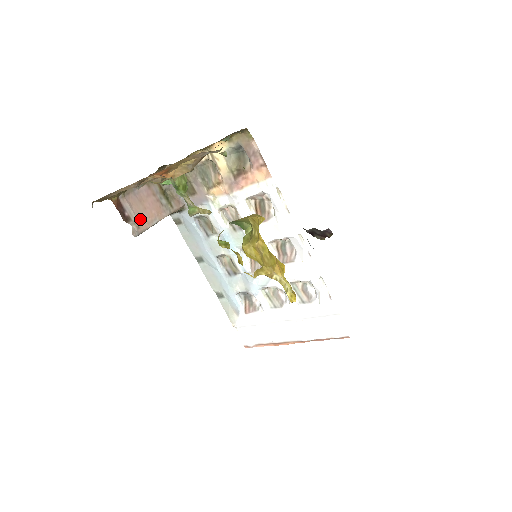
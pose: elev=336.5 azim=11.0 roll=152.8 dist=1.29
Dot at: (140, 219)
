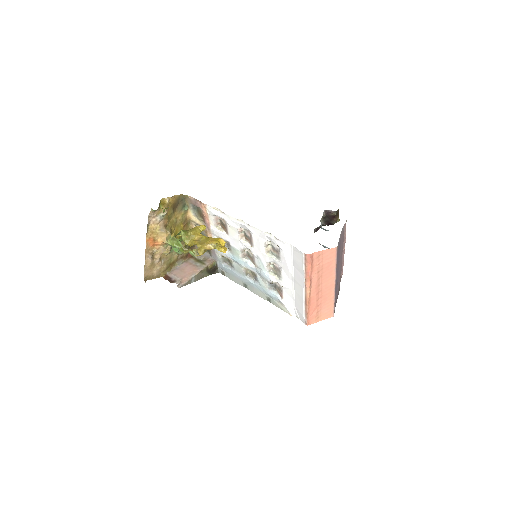
Dot at: (182, 278)
